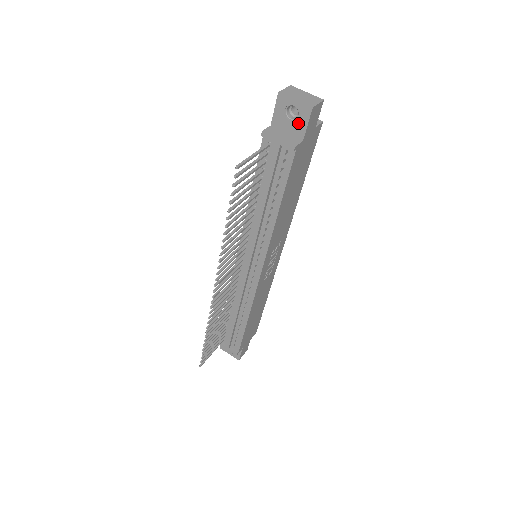
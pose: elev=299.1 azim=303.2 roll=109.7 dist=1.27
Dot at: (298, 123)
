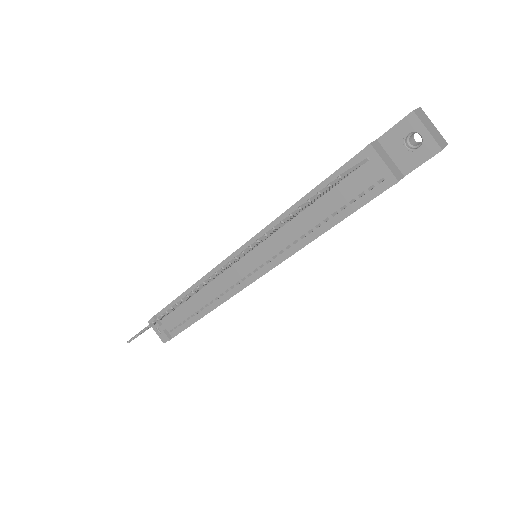
Dot at: (413, 156)
